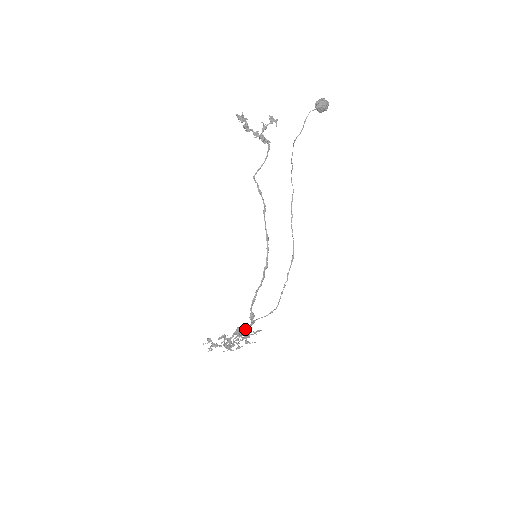
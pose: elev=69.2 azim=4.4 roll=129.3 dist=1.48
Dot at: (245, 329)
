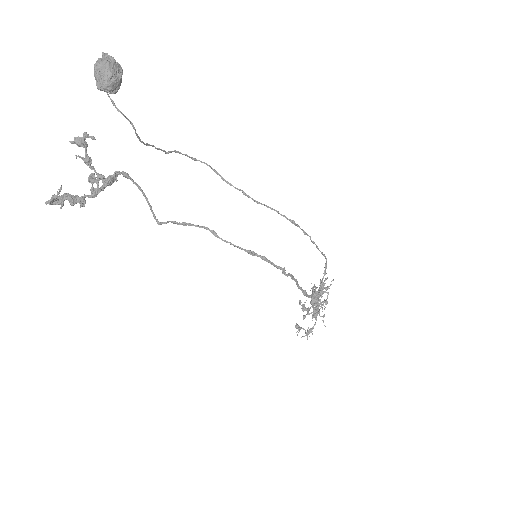
Dot at: occluded
